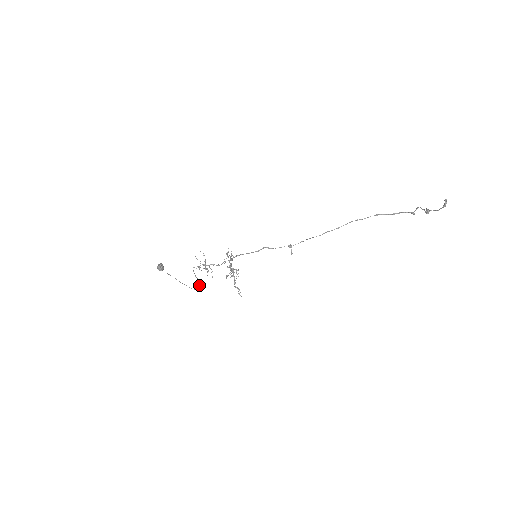
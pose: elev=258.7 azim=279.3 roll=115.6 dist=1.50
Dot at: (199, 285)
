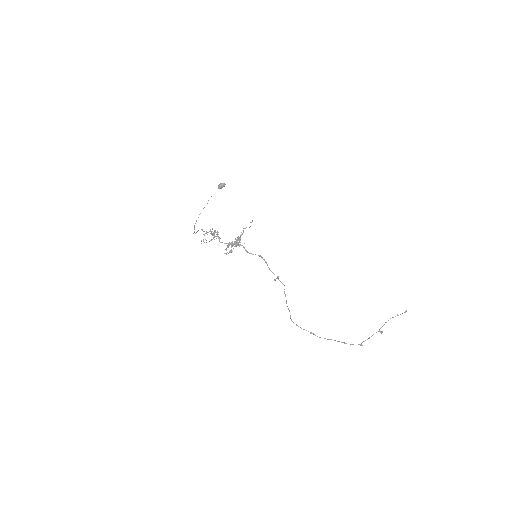
Dot at: occluded
